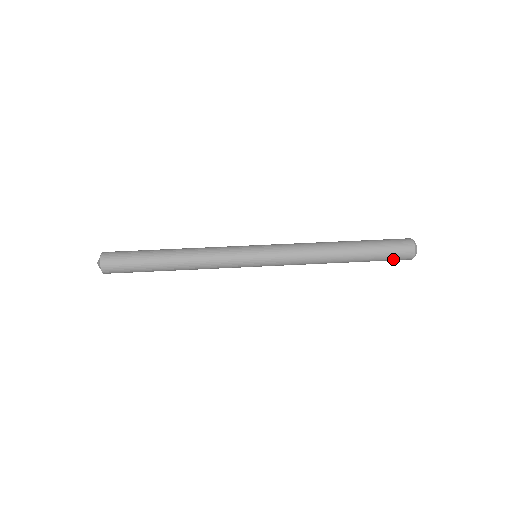
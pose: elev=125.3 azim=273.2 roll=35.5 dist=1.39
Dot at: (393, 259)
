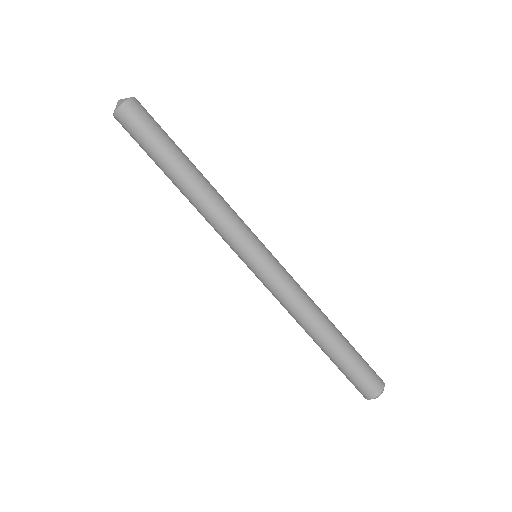
Dot at: (352, 382)
